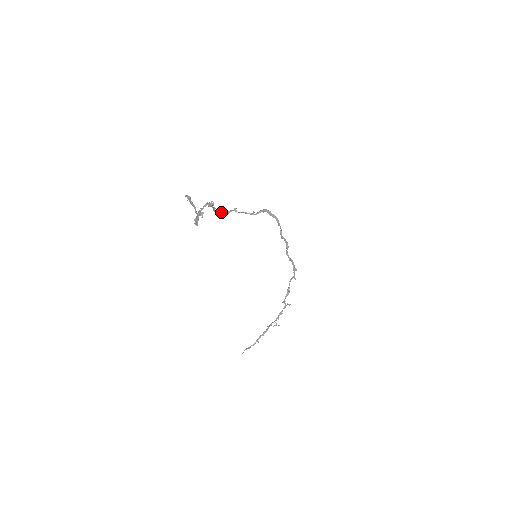
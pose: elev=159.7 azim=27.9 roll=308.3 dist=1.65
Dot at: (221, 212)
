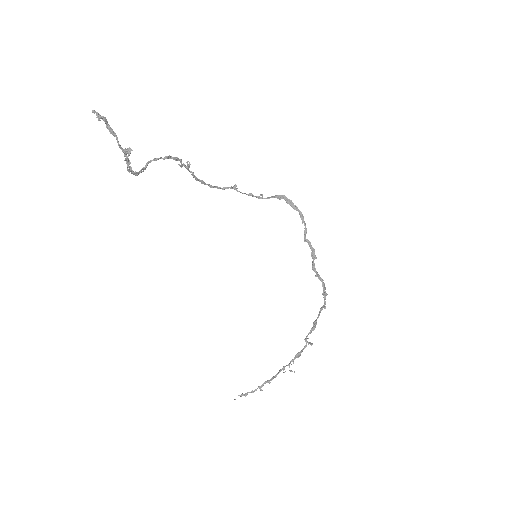
Dot at: (208, 184)
